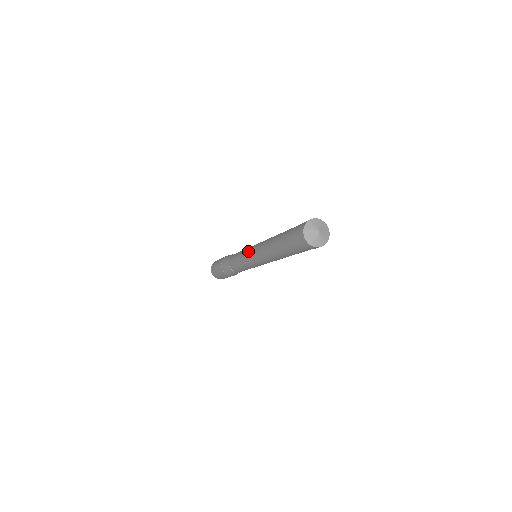
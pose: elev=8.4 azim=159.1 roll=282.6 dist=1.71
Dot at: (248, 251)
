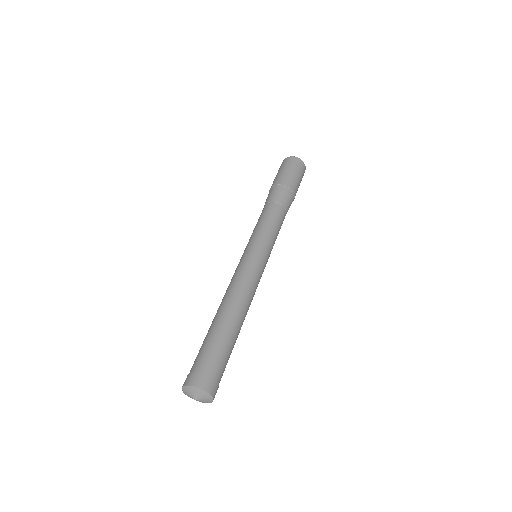
Dot at: (243, 253)
